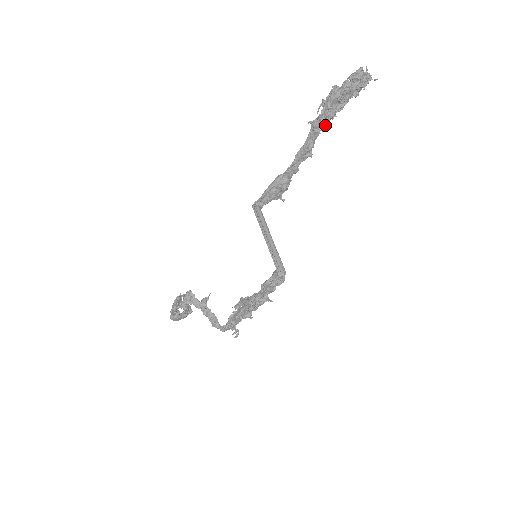
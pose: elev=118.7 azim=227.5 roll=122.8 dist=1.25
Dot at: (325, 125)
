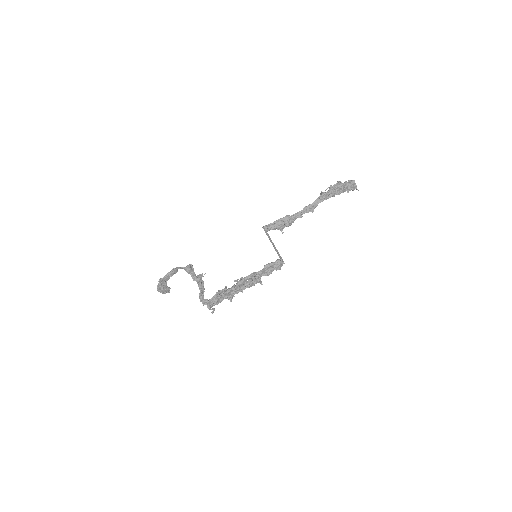
Dot at: (328, 197)
